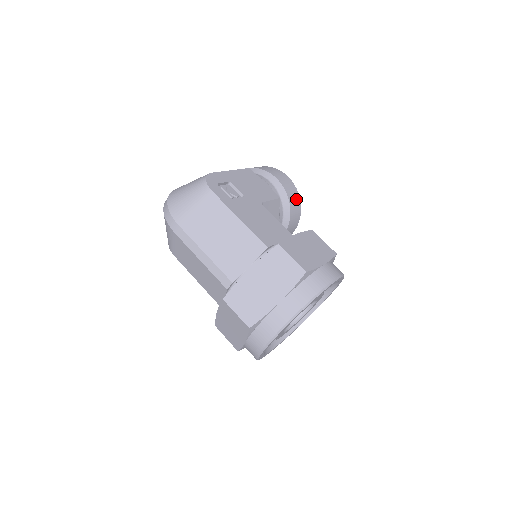
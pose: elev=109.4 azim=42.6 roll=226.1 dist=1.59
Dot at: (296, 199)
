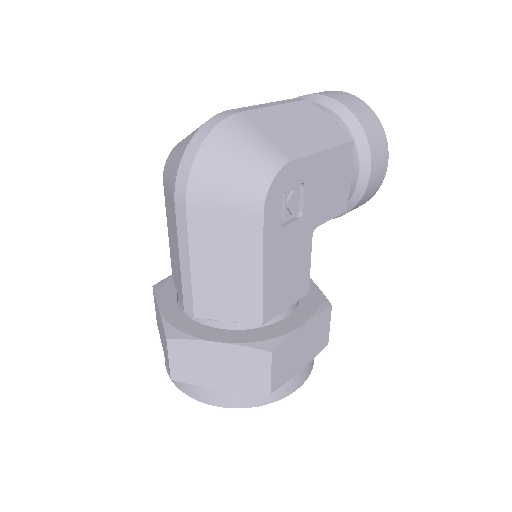
Dot at: (366, 200)
